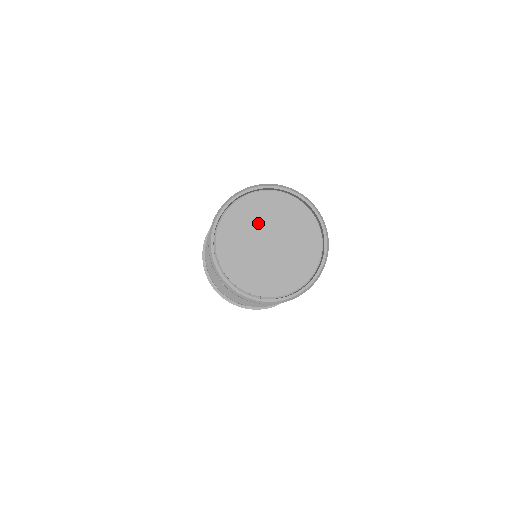
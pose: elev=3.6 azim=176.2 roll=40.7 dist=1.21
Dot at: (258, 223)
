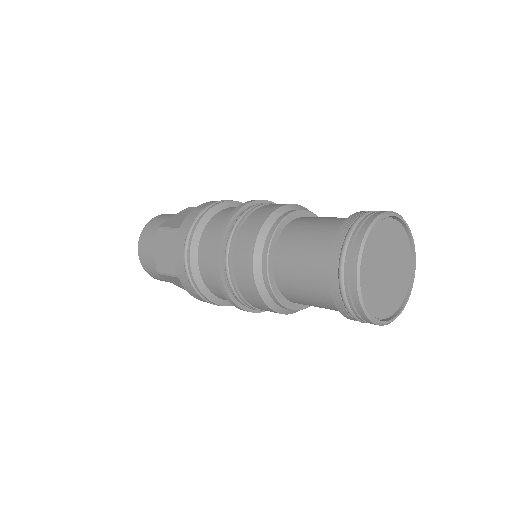
Dot at: (380, 254)
